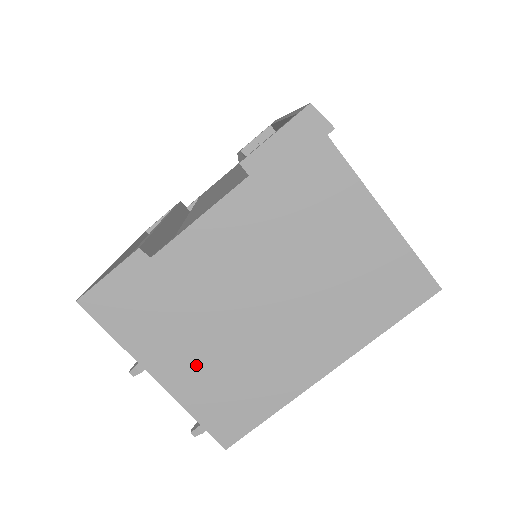
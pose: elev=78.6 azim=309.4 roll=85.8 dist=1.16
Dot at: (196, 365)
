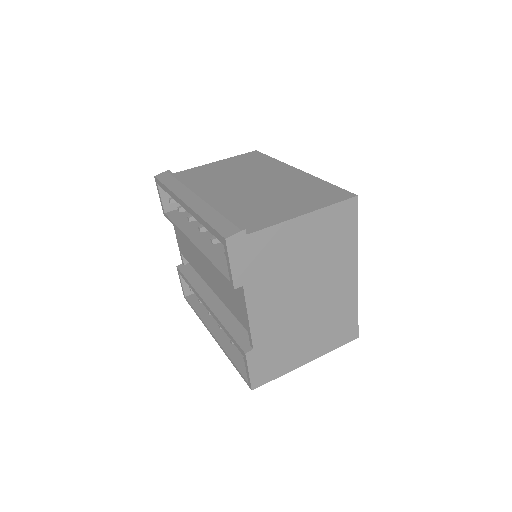
Dot at: (314, 341)
